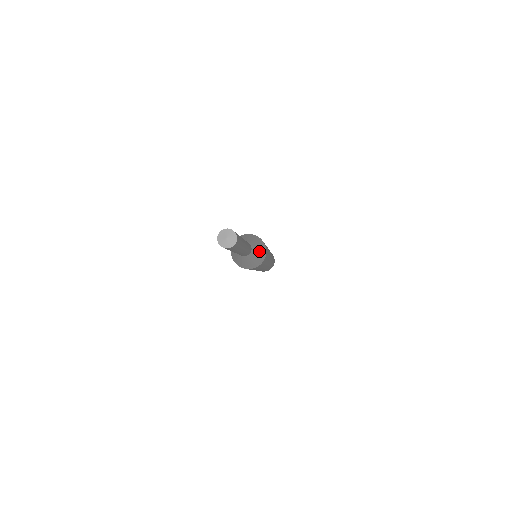
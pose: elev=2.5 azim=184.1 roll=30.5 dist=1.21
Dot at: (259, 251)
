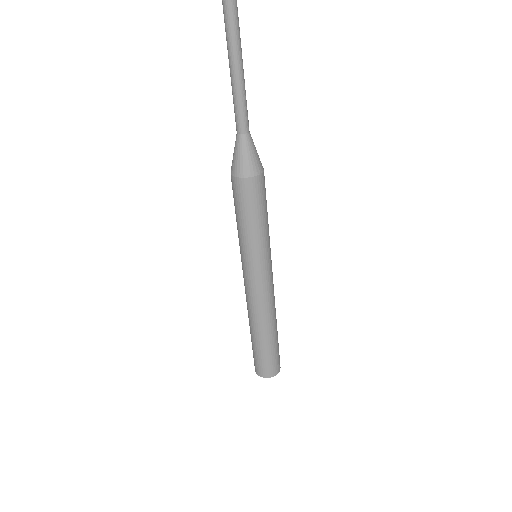
Dot at: (256, 151)
